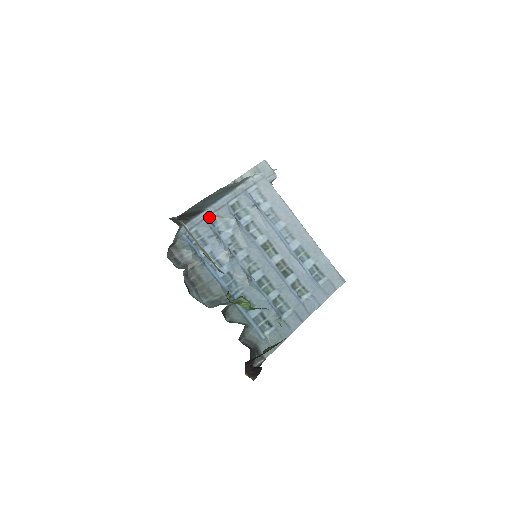
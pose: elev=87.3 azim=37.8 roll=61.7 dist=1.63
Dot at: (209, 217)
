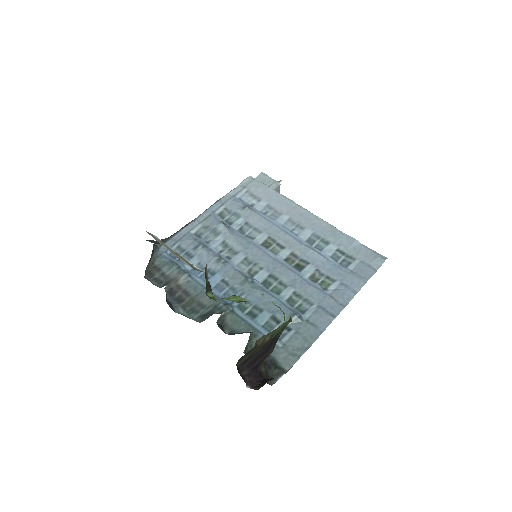
Dot at: (193, 230)
